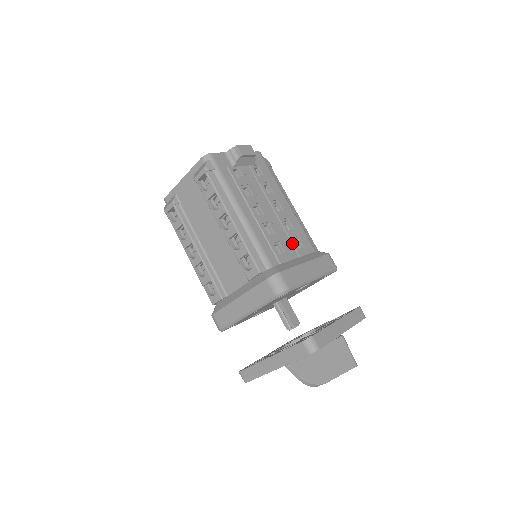
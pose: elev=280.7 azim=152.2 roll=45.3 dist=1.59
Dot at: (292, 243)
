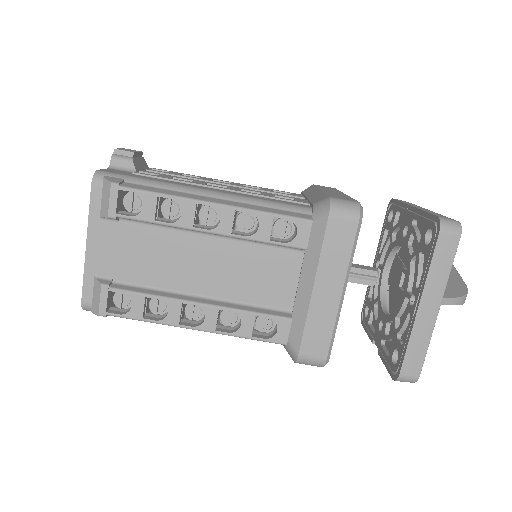
Dot at: (281, 194)
